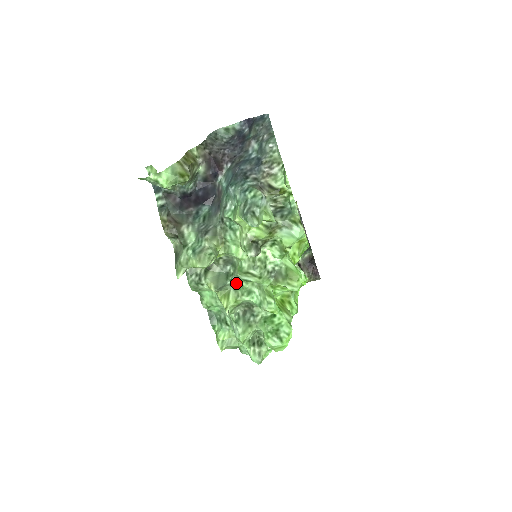
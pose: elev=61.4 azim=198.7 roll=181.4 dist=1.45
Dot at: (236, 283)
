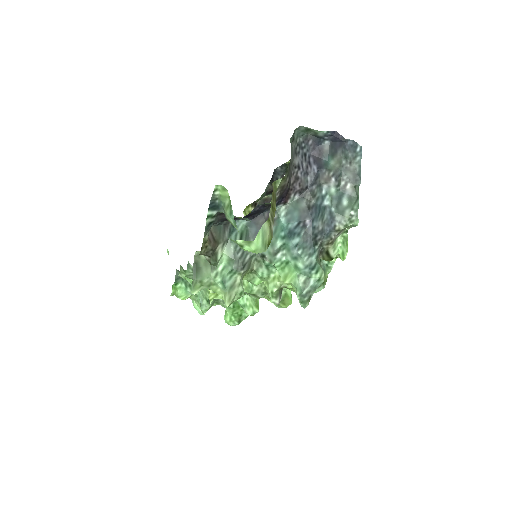
Dot at: occluded
